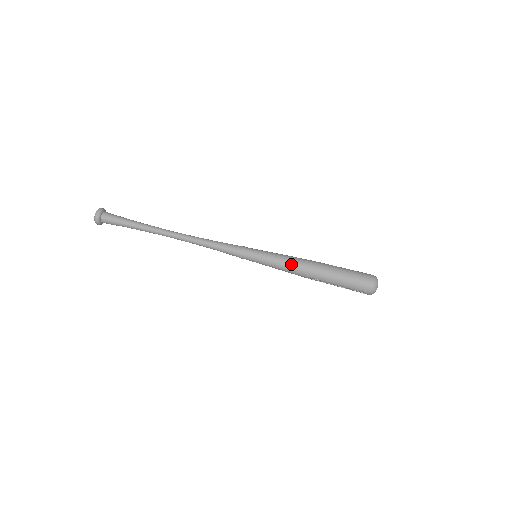
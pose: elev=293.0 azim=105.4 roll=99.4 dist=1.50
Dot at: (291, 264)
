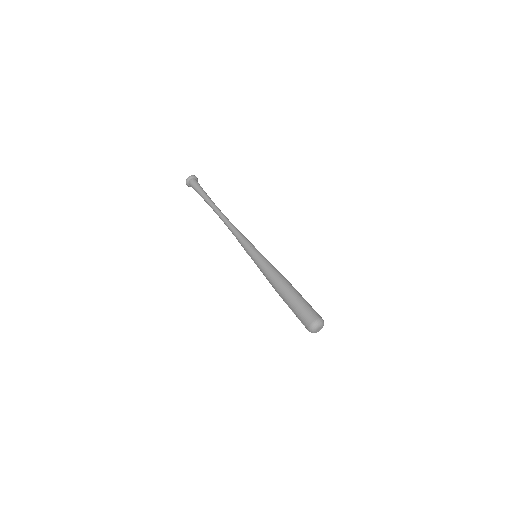
Dot at: (269, 274)
